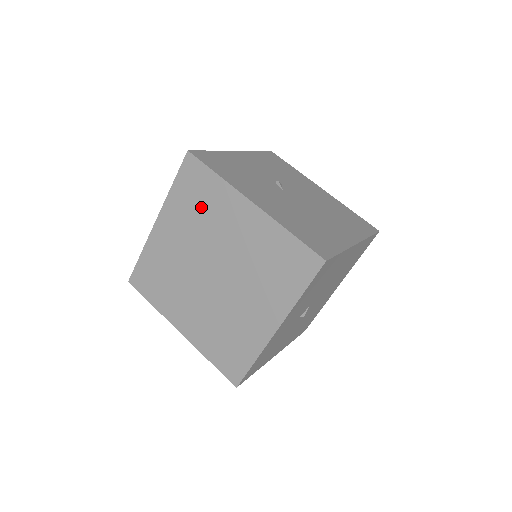
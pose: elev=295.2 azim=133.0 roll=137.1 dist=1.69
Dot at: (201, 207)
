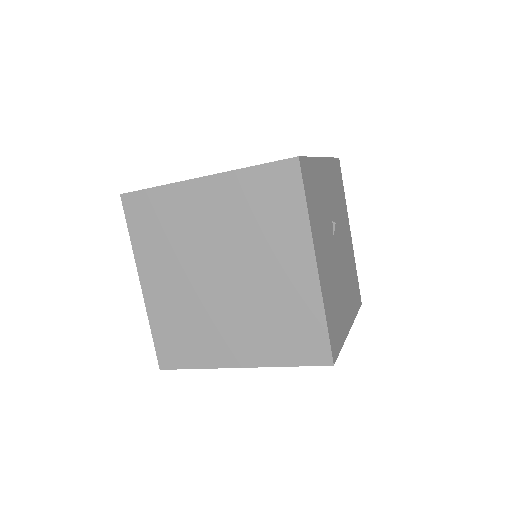
Dot at: (263, 216)
